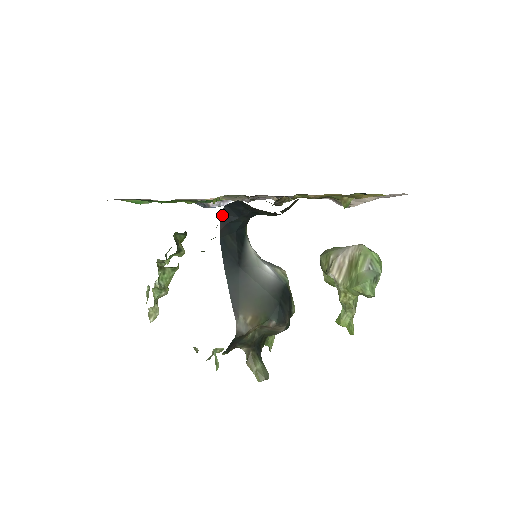
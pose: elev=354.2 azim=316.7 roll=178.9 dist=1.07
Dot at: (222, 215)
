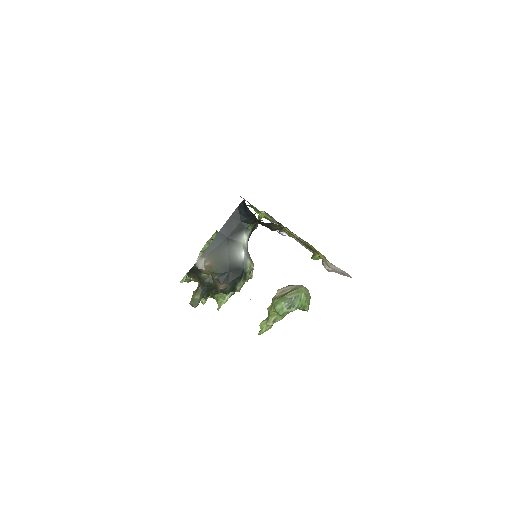
Dot at: (239, 207)
